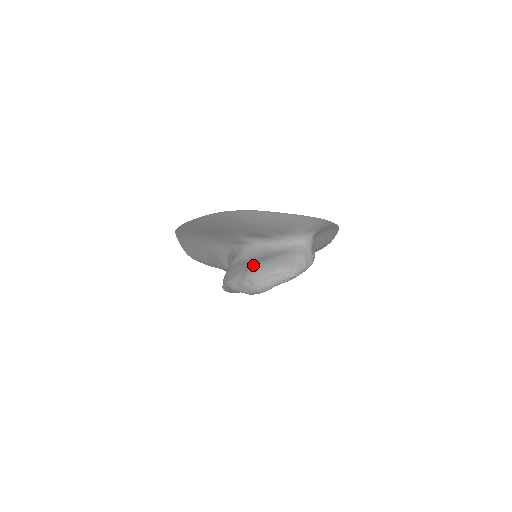
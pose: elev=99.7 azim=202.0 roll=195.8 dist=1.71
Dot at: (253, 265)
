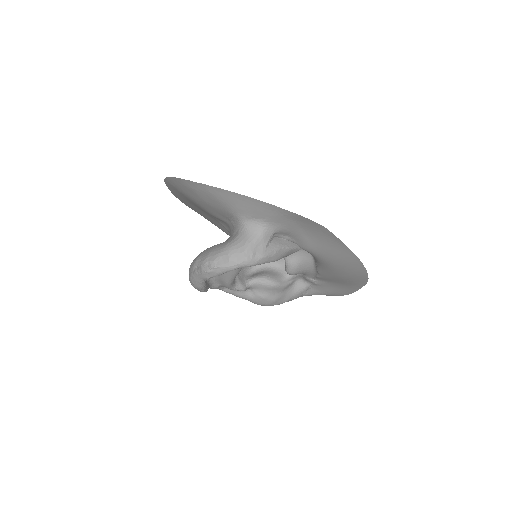
Dot at: occluded
